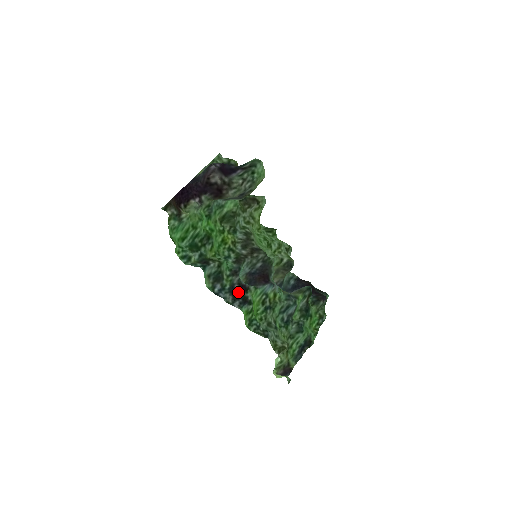
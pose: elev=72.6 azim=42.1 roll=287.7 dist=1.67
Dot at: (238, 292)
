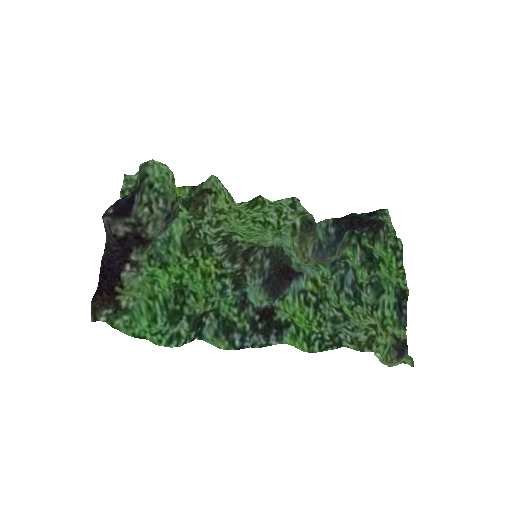
Dot at: (264, 323)
